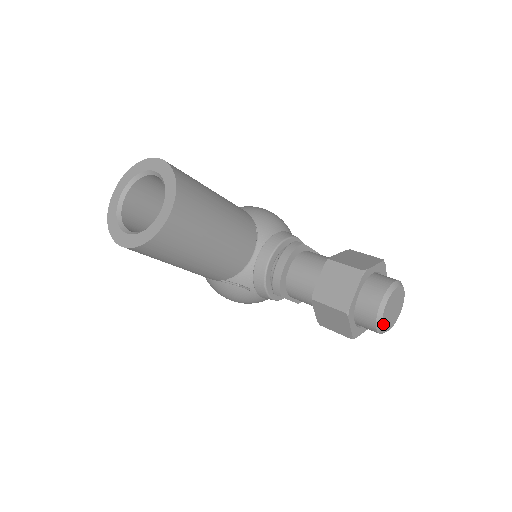
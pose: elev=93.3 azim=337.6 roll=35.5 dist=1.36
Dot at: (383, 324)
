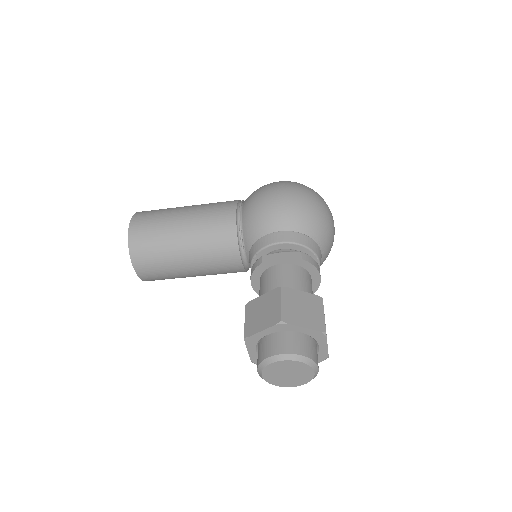
Dot at: (278, 384)
